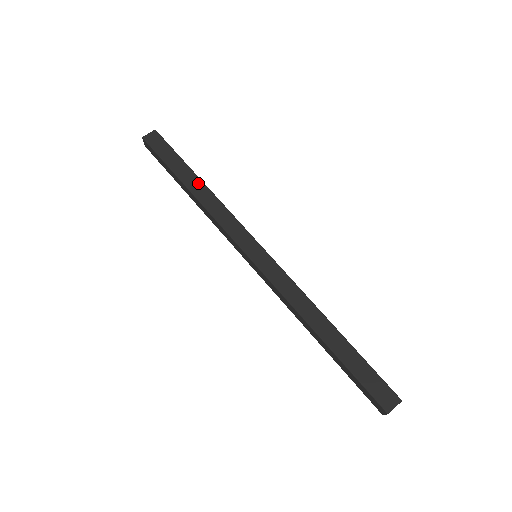
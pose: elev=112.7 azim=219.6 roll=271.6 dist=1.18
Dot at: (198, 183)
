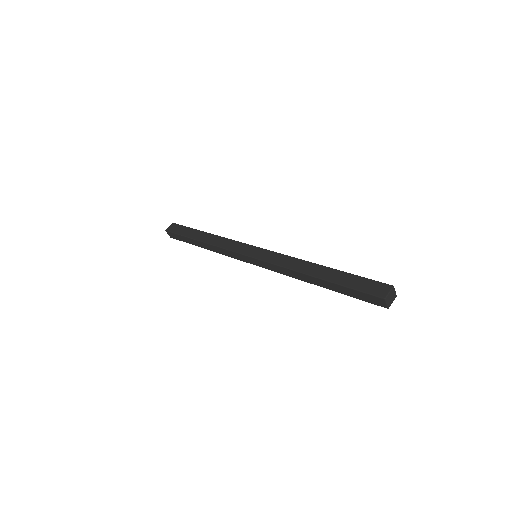
Dot at: (205, 235)
